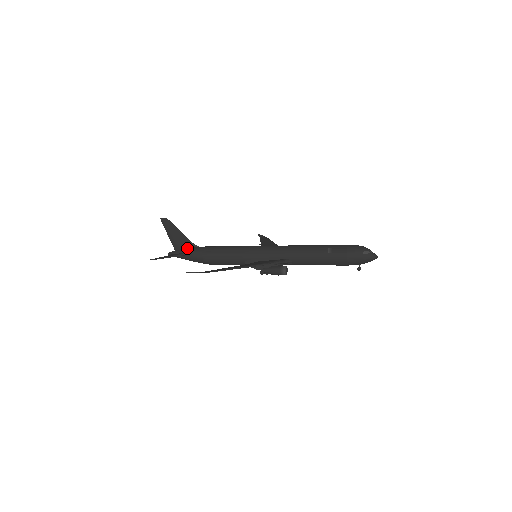
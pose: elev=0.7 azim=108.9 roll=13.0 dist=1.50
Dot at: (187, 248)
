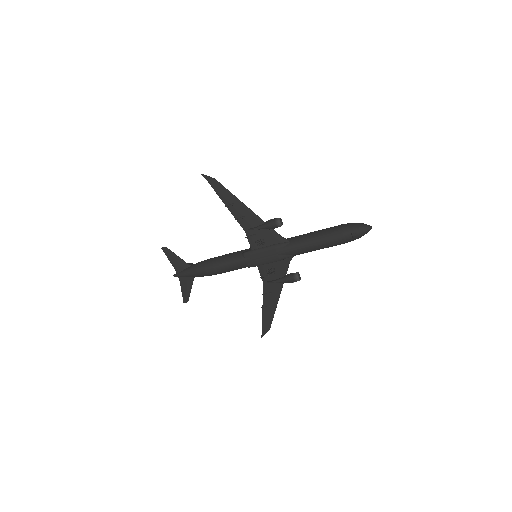
Dot at: occluded
